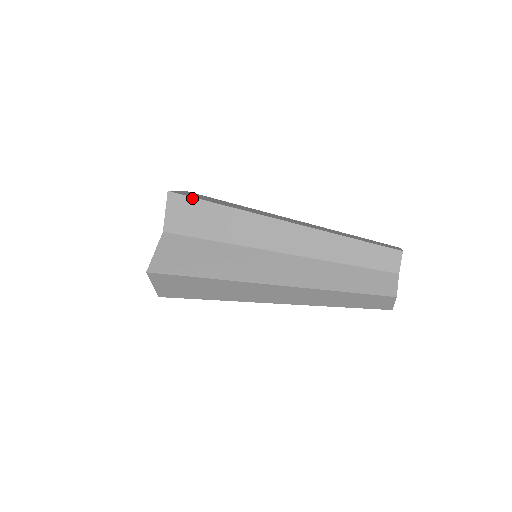
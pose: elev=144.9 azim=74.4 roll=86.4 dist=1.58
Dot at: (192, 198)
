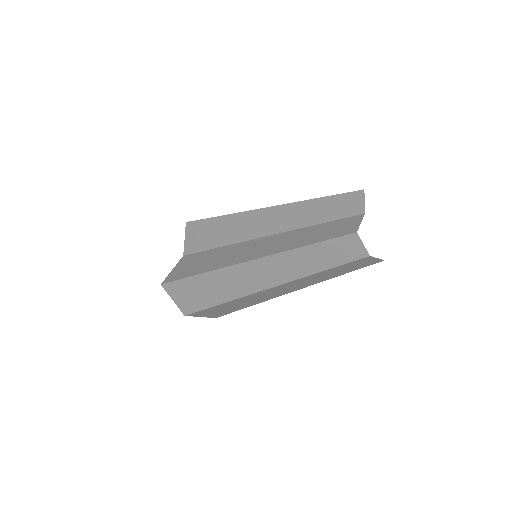
Dot at: (200, 220)
